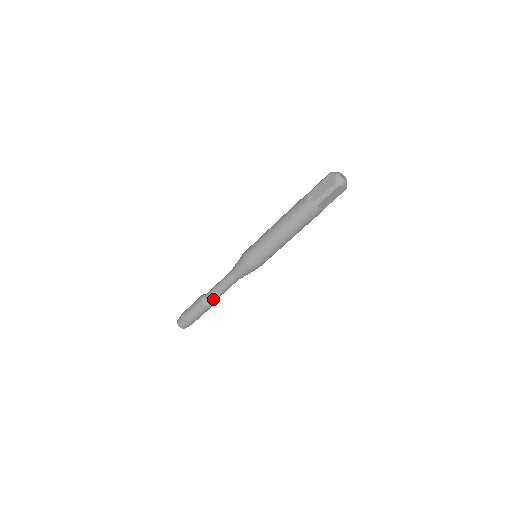
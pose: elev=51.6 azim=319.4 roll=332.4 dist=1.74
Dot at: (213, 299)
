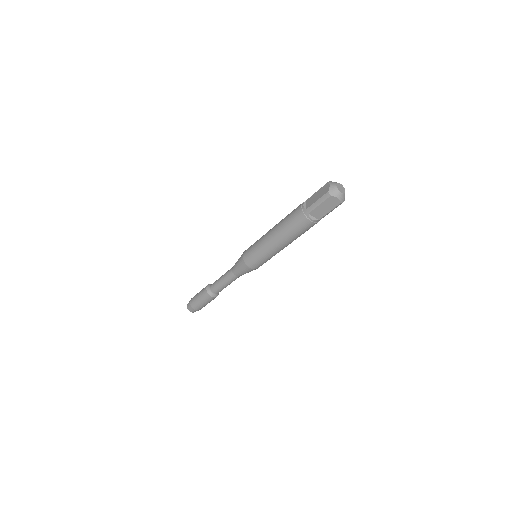
Dot at: (215, 289)
